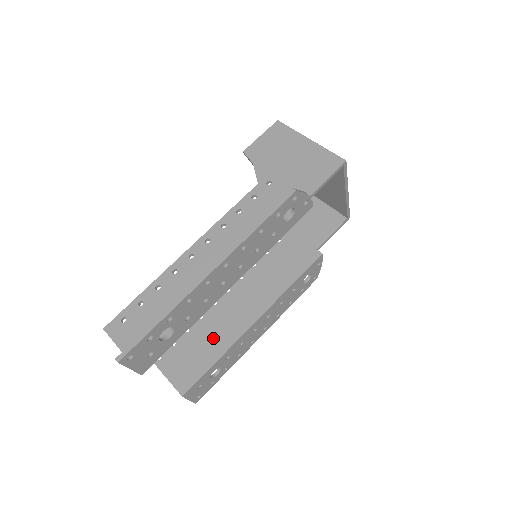
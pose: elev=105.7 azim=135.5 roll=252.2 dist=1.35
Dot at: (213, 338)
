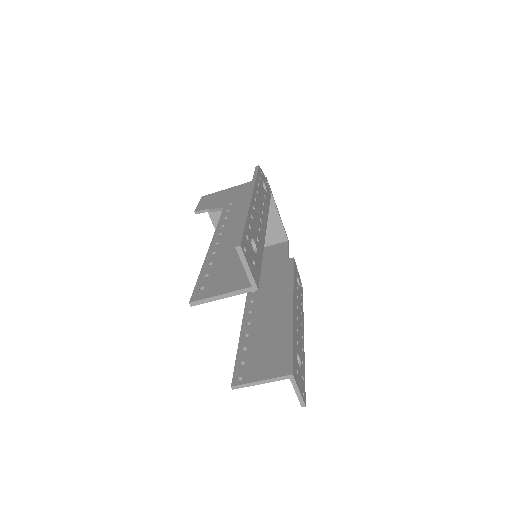
Dot at: (273, 334)
